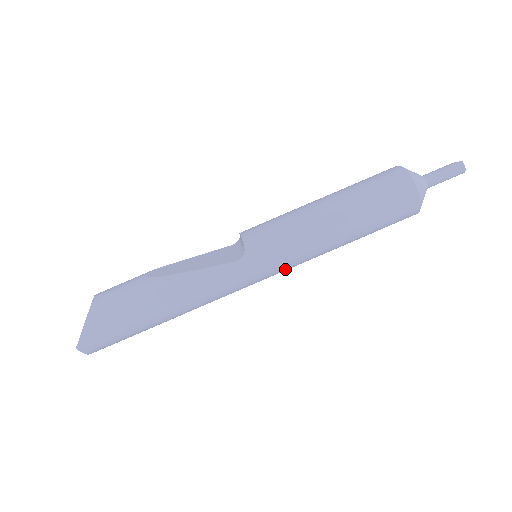
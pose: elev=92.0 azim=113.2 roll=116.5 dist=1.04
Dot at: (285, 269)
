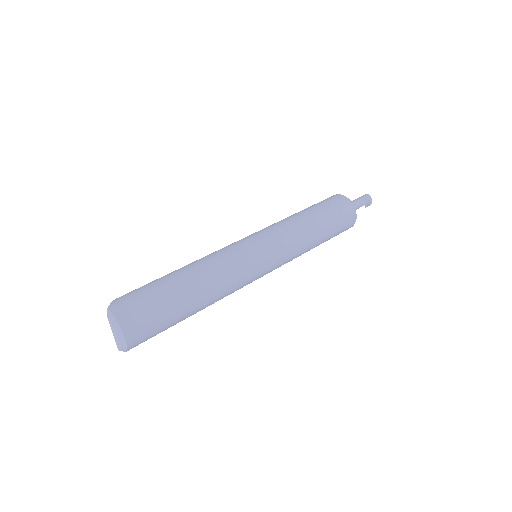
Dot at: (277, 241)
